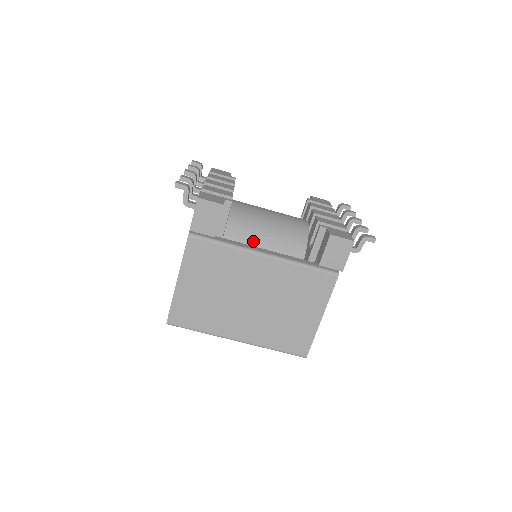
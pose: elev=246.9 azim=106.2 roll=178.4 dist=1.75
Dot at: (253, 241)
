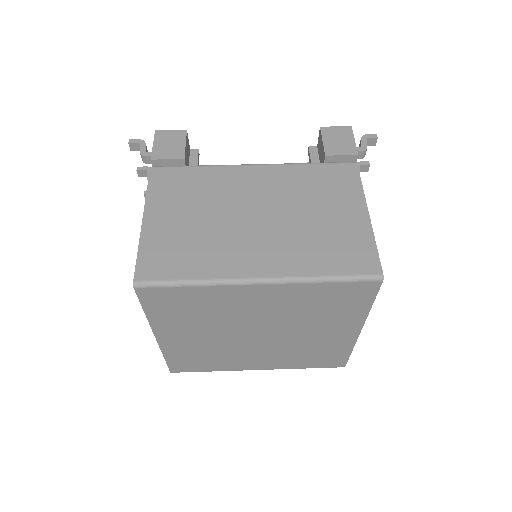
Dot at: occluded
